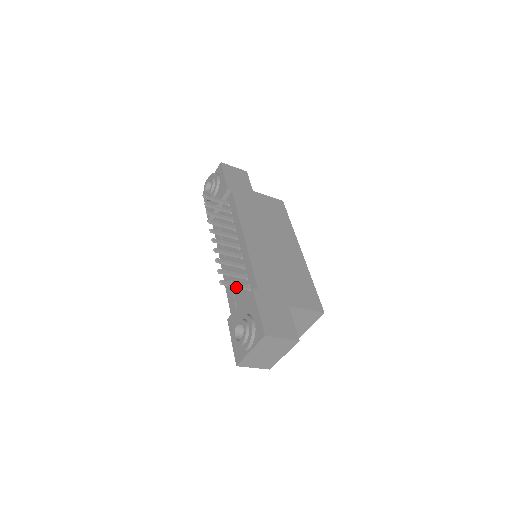
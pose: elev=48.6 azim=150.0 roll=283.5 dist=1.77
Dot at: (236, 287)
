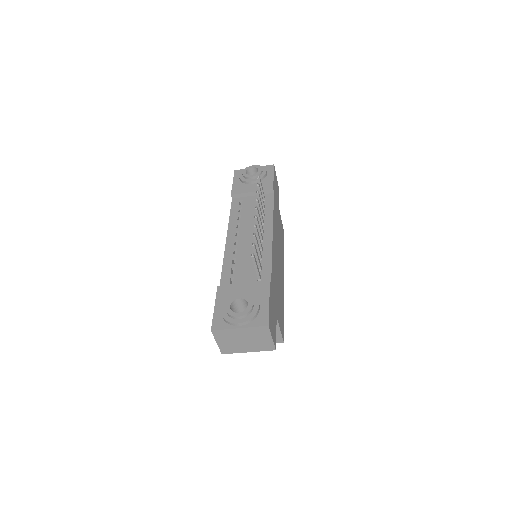
Dot at: (256, 268)
